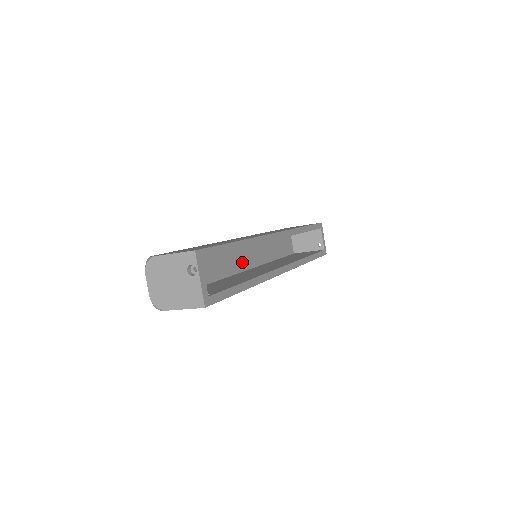
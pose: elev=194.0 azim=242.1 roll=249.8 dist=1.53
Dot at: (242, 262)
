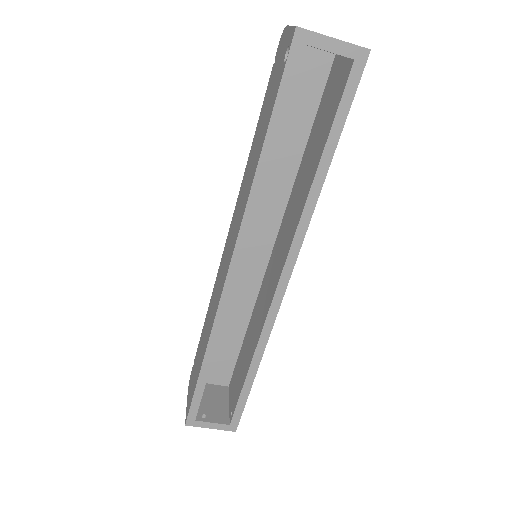
Dot at: (258, 252)
